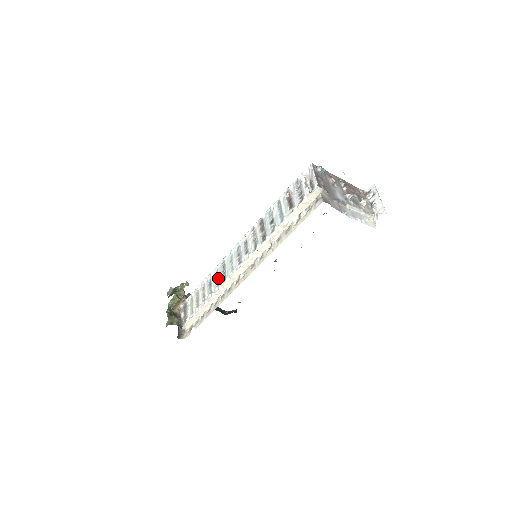
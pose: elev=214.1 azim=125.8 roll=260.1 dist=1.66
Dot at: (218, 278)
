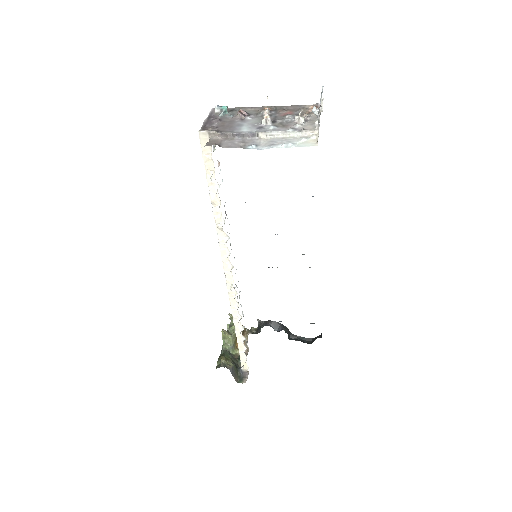
Dot at: occluded
